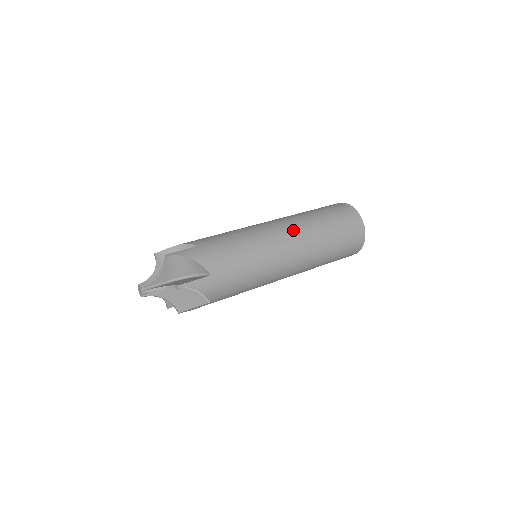
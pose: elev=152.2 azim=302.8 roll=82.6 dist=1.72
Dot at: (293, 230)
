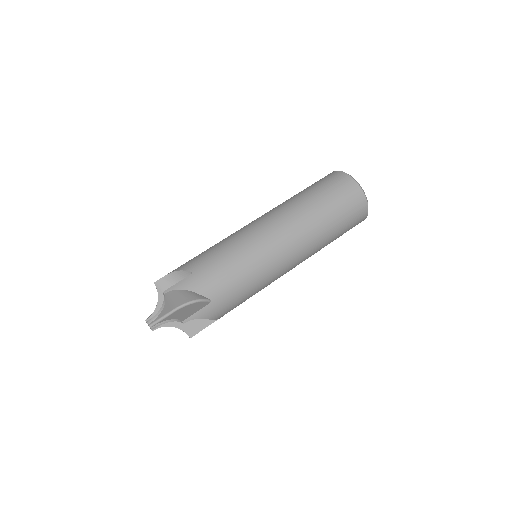
Dot at: (289, 227)
